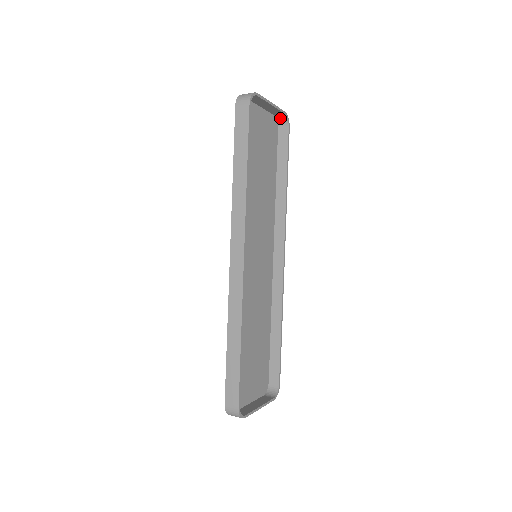
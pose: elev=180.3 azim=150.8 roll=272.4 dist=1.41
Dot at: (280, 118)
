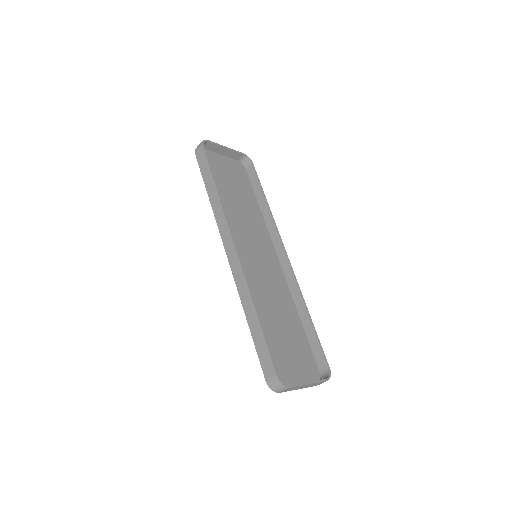
Dot at: (243, 161)
